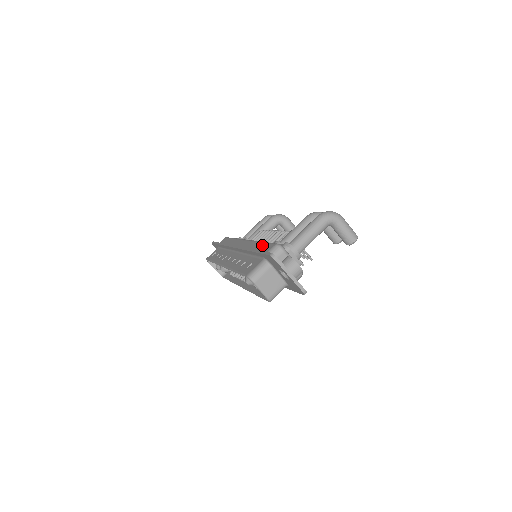
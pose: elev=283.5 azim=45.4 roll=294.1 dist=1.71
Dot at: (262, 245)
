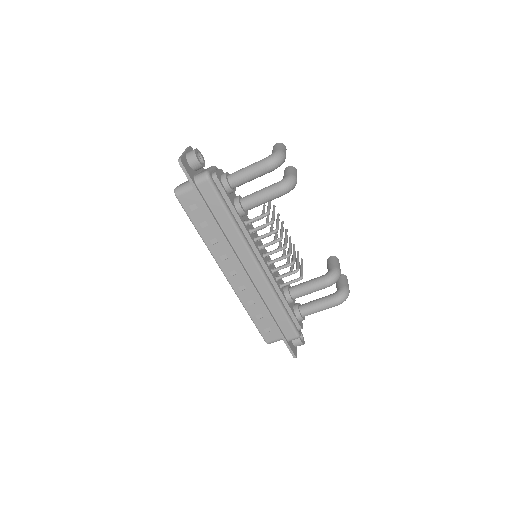
Dot at: (283, 318)
